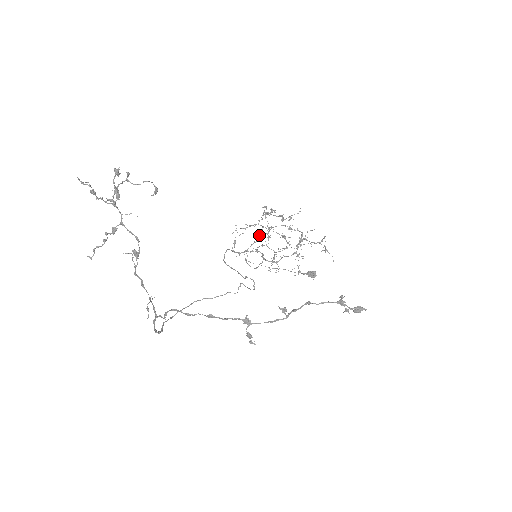
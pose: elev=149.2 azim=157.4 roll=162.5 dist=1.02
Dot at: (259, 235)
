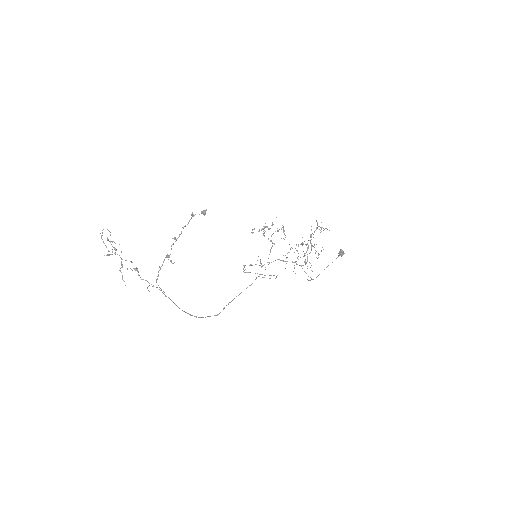
Dot at: (270, 249)
